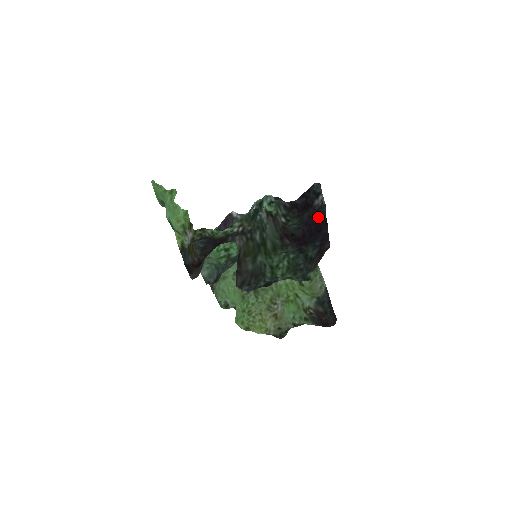
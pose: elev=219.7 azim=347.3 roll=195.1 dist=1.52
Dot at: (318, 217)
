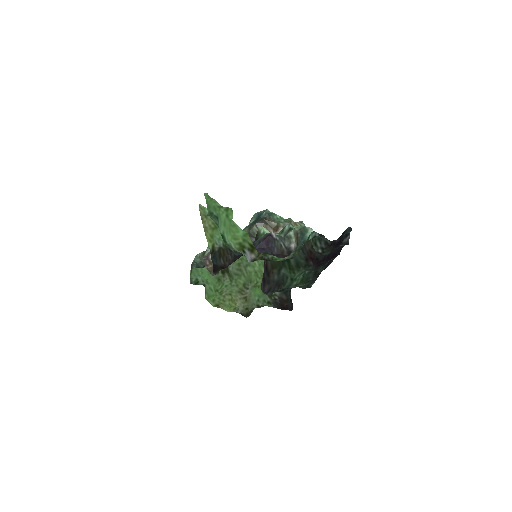
Dot at: (338, 248)
